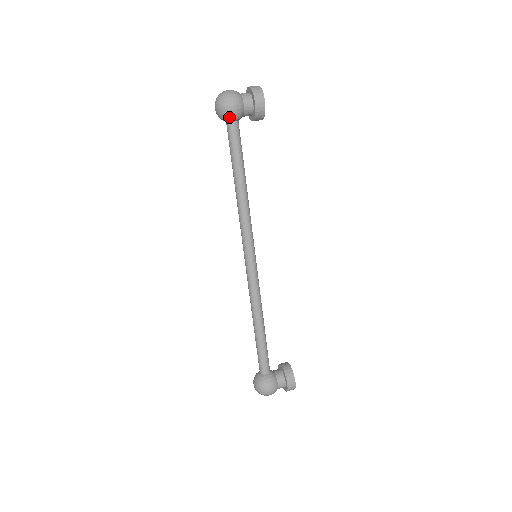
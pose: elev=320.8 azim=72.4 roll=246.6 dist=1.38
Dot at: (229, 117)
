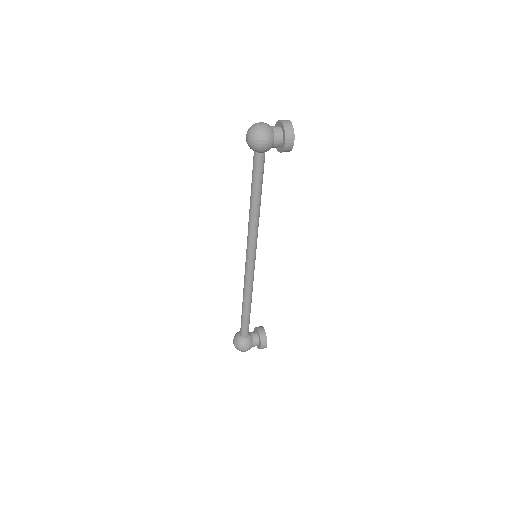
Dot at: (259, 151)
